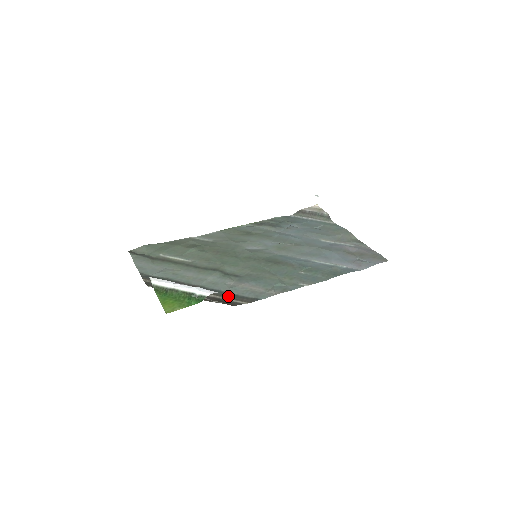
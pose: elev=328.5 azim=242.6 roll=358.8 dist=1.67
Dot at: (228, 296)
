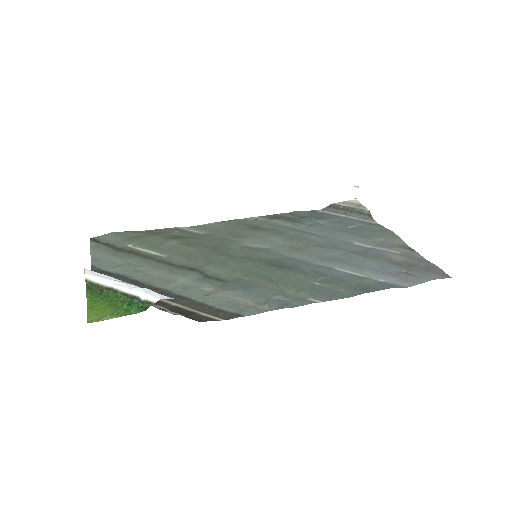
Dot at: (198, 307)
